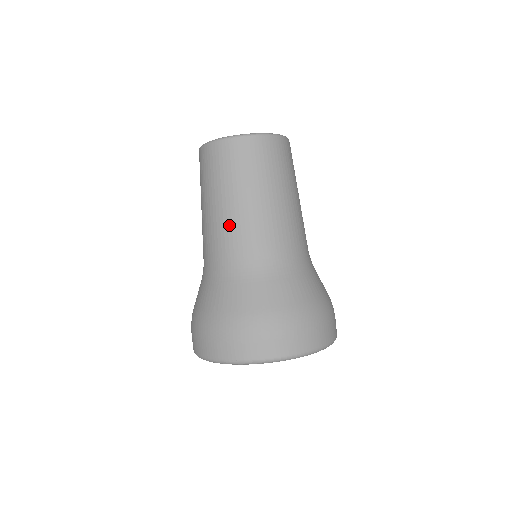
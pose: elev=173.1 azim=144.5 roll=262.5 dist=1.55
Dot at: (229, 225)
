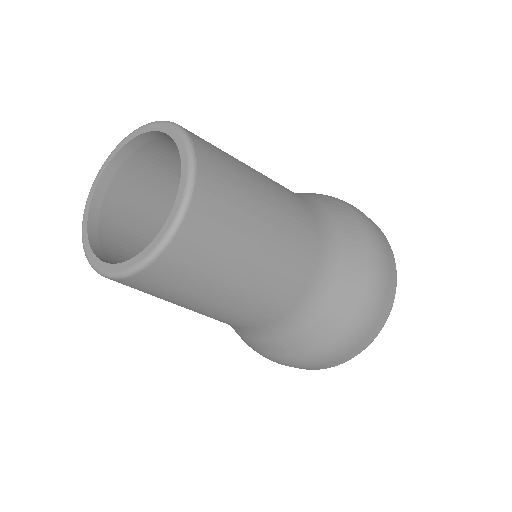
Dot at: (243, 310)
